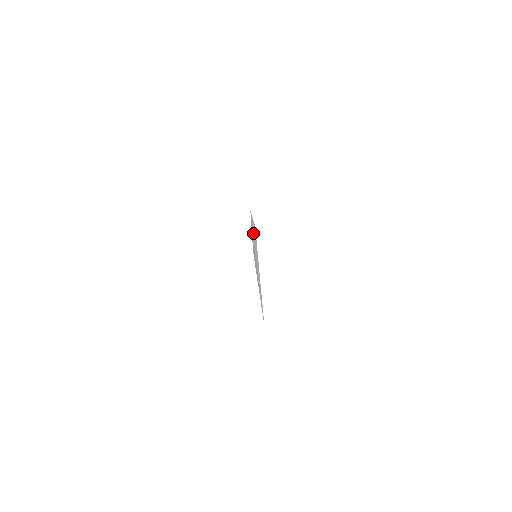
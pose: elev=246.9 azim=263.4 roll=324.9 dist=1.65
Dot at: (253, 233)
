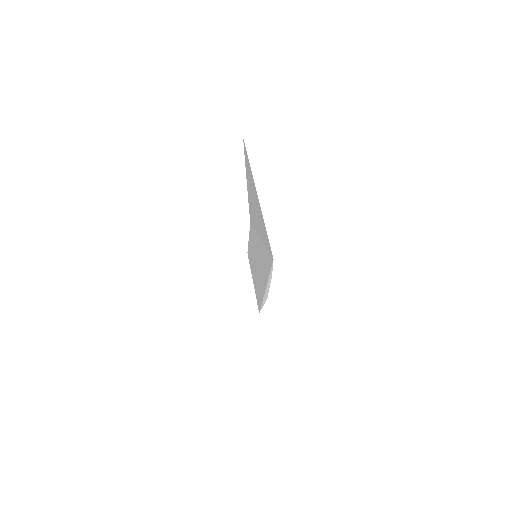
Dot at: (251, 250)
